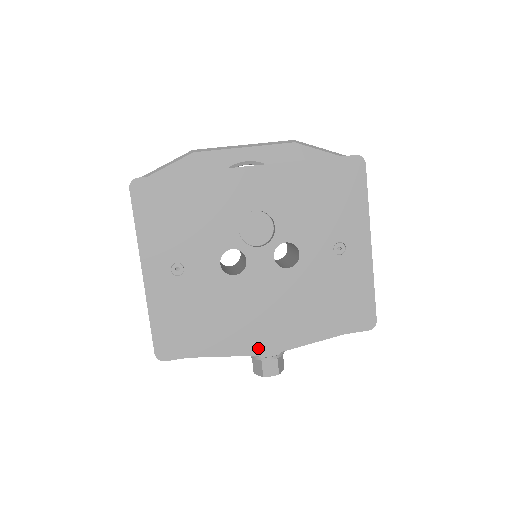
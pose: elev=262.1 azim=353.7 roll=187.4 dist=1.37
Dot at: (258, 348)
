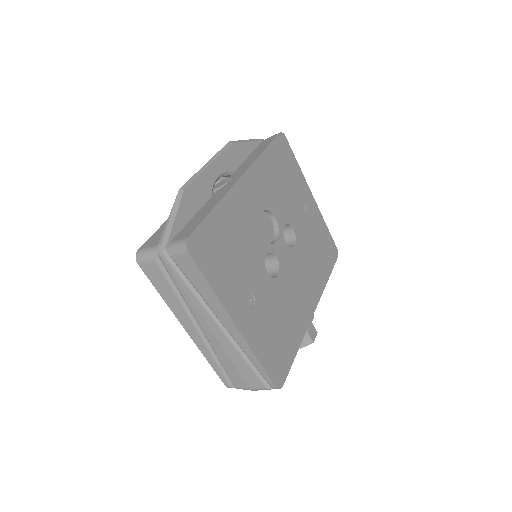
Dot at: occluded
